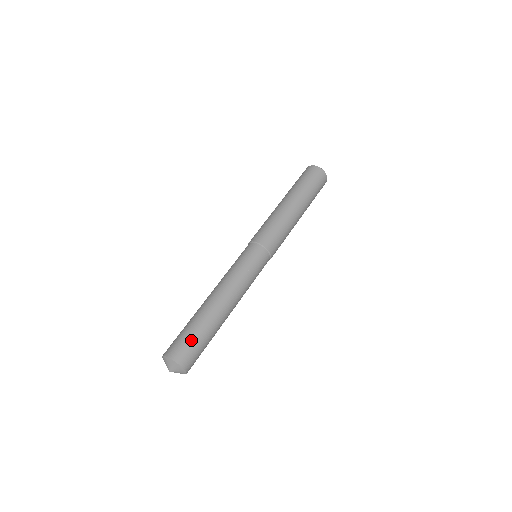
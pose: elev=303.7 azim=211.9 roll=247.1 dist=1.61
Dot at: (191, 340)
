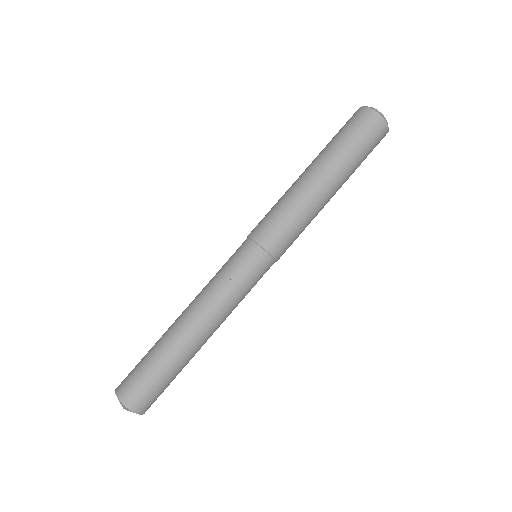
Dot at: (139, 370)
